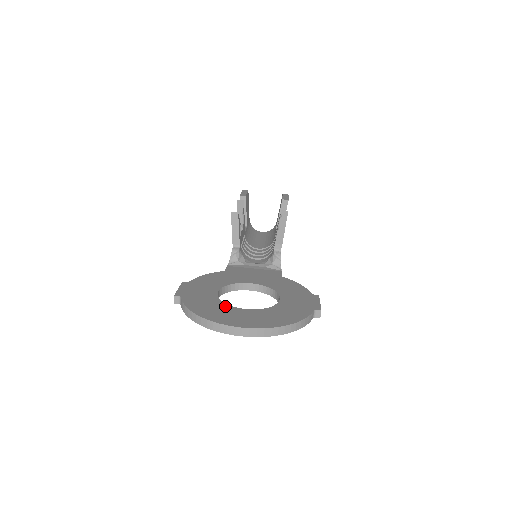
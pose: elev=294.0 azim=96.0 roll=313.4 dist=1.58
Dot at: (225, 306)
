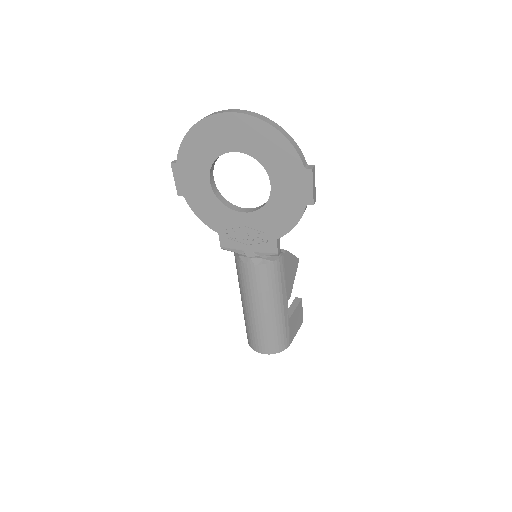
Dot at: occluded
